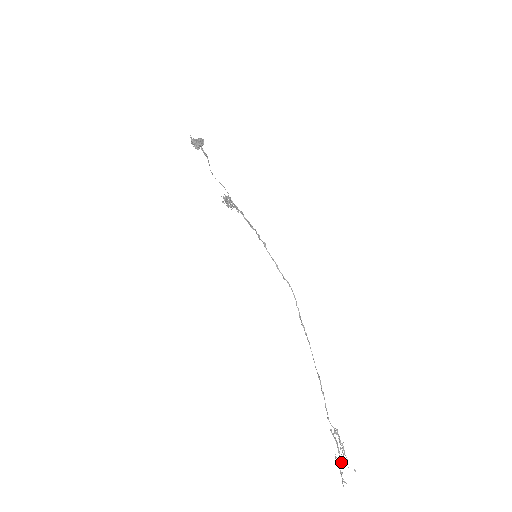
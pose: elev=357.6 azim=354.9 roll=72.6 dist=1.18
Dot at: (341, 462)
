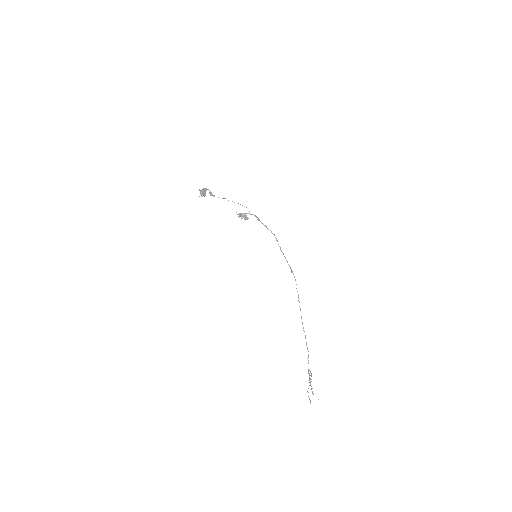
Dot at: occluded
